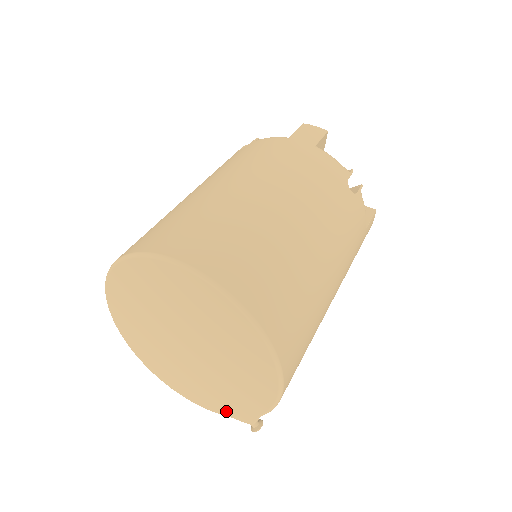
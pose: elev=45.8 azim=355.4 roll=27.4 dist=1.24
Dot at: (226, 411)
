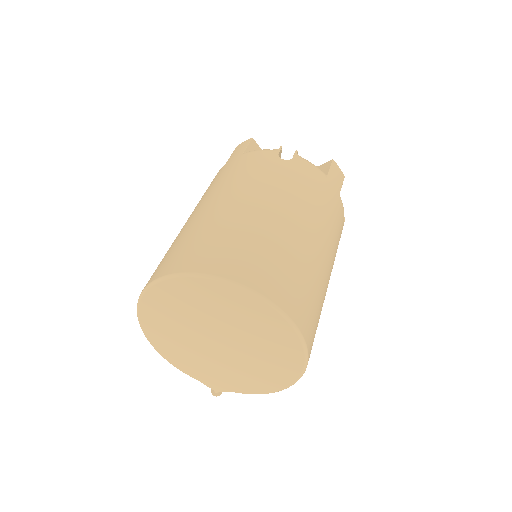
Dot at: (200, 378)
